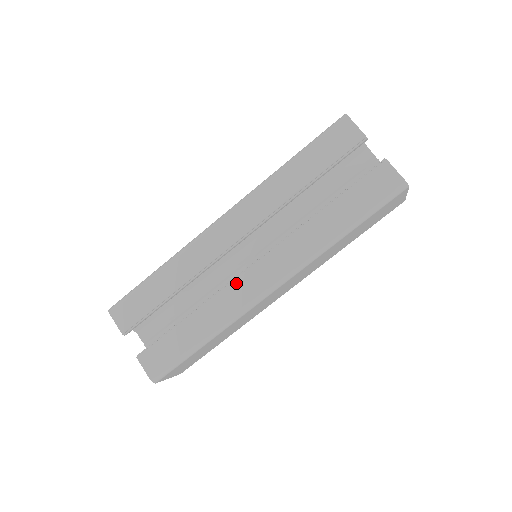
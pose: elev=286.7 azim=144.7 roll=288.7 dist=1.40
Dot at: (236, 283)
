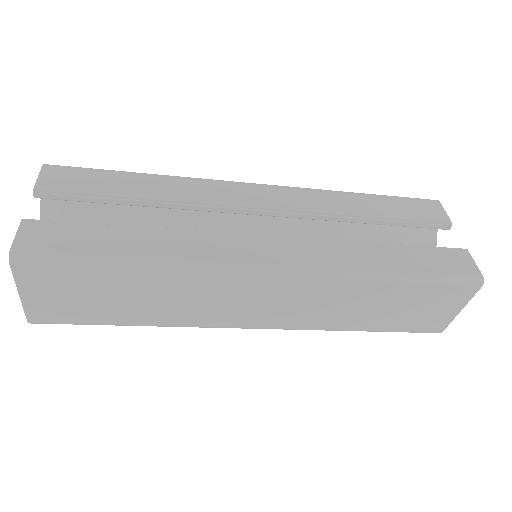
Dot at: (231, 236)
